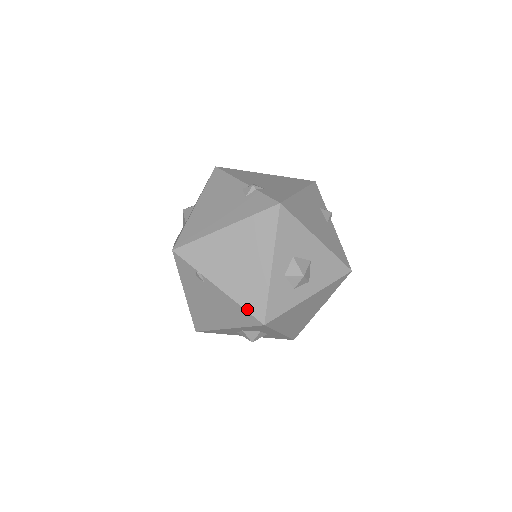
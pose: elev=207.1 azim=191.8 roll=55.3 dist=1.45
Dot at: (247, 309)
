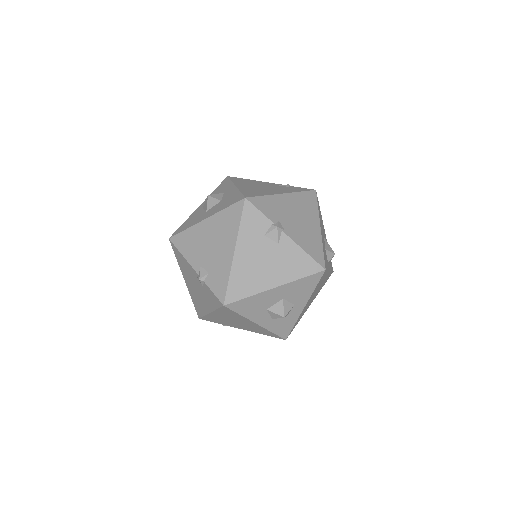
Dot at: occluded
